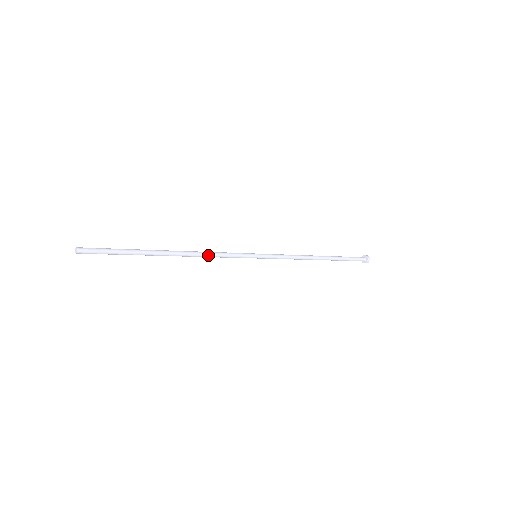
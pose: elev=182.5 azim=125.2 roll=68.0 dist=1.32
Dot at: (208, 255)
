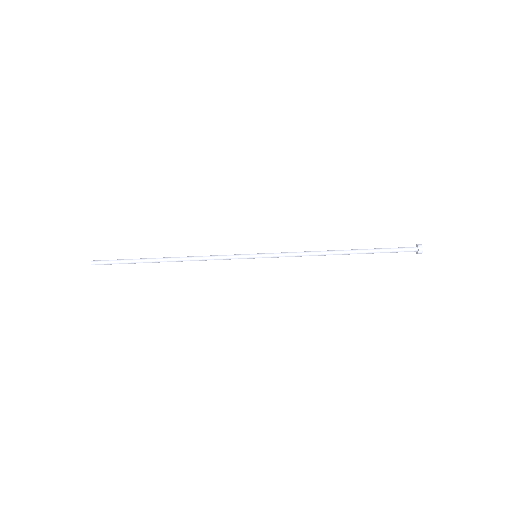
Dot at: (201, 259)
